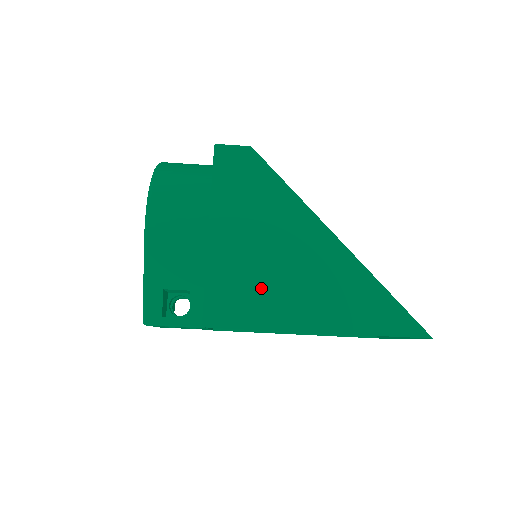
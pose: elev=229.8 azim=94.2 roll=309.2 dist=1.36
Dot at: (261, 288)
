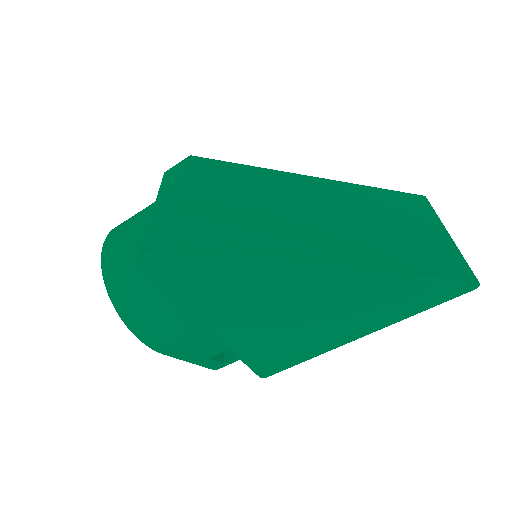
Dot at: (287, 338)
